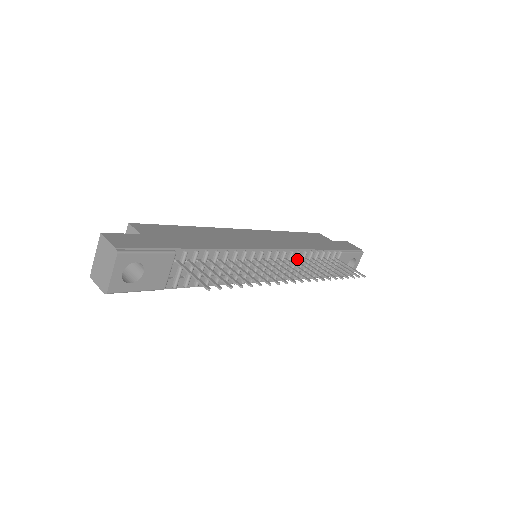
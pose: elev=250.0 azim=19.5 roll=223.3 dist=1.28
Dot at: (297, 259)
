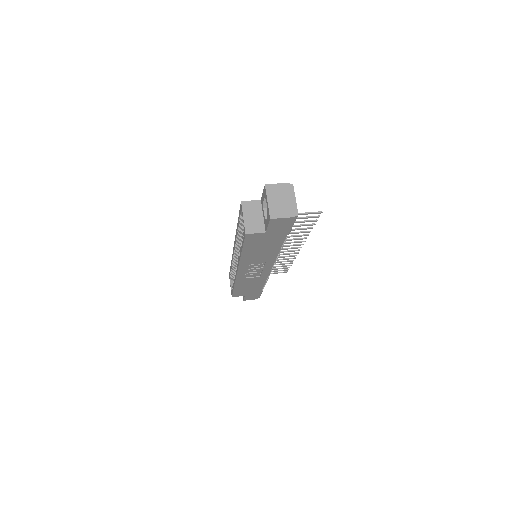
Dot at: occluded
